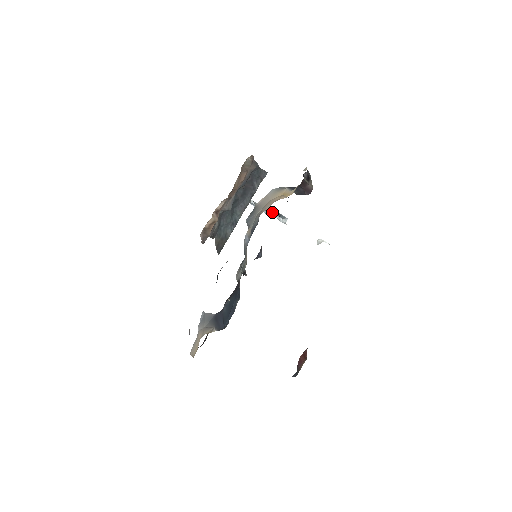
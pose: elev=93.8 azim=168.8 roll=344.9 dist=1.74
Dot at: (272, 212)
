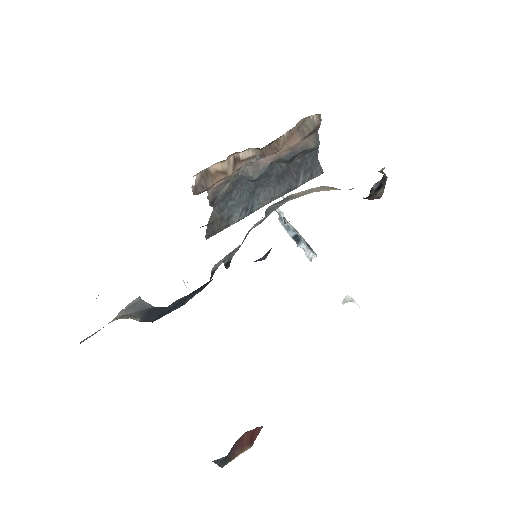
Dot at: (301, 237)
